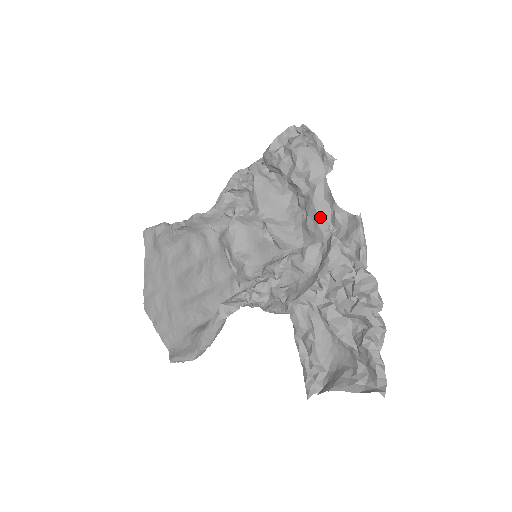
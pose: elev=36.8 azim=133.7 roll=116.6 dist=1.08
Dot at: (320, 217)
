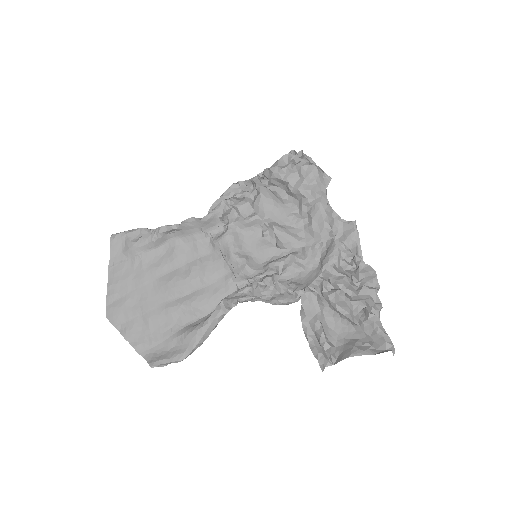
Dot at: (325, 221)
